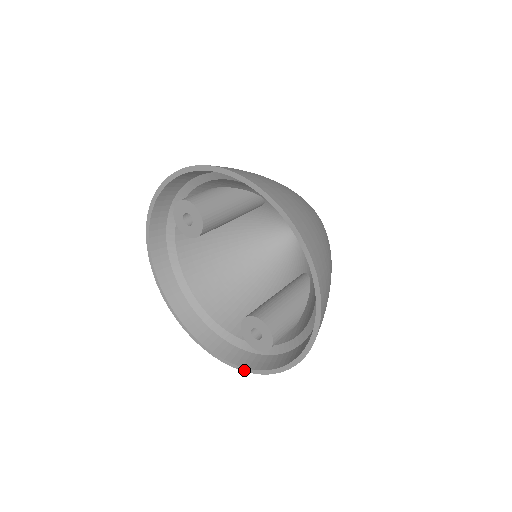
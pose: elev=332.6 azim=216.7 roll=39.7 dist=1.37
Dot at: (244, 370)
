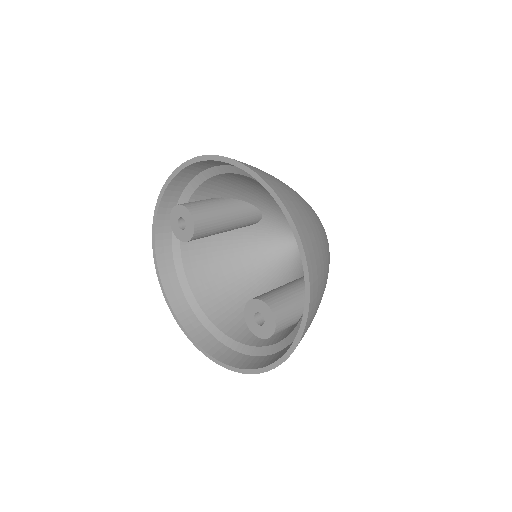
Dot at: (258, 372)
